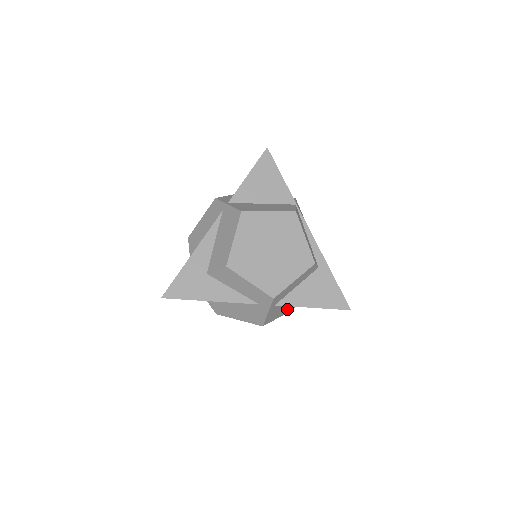
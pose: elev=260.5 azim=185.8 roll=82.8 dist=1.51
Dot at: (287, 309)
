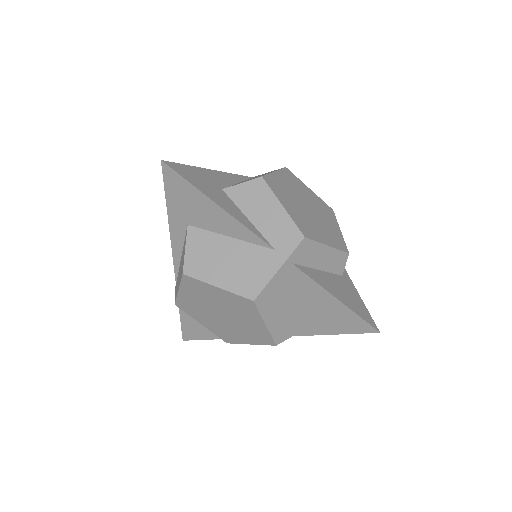
Dot at: (278, 323)
